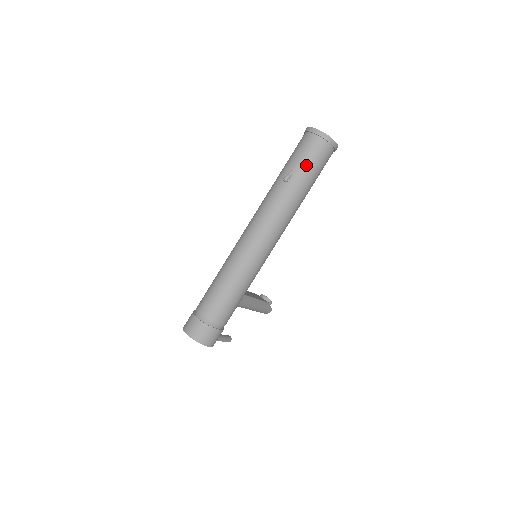
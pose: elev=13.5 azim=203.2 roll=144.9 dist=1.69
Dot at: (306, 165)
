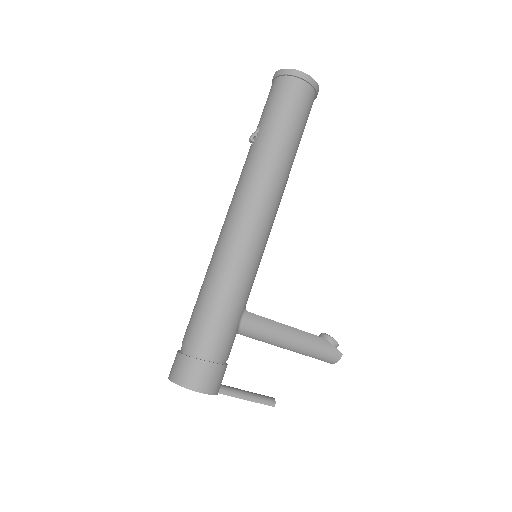
Dot at: (271, 112)
